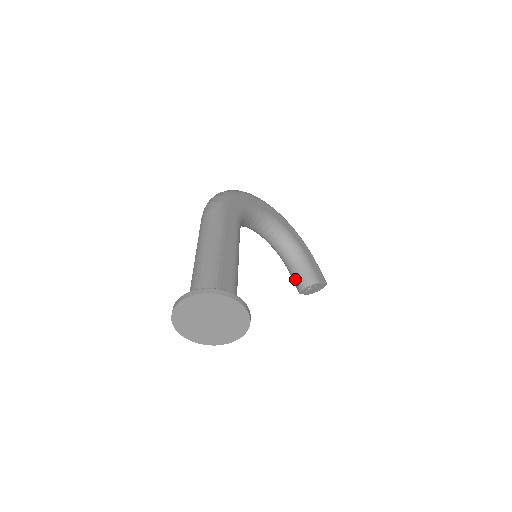
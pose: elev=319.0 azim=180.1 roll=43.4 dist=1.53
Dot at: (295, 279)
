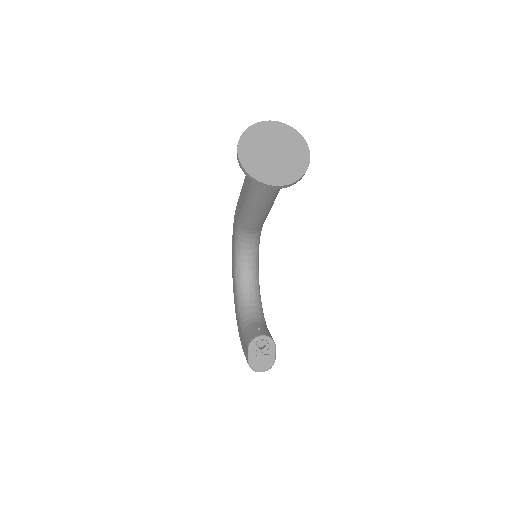
Dot at: (252, 331)
